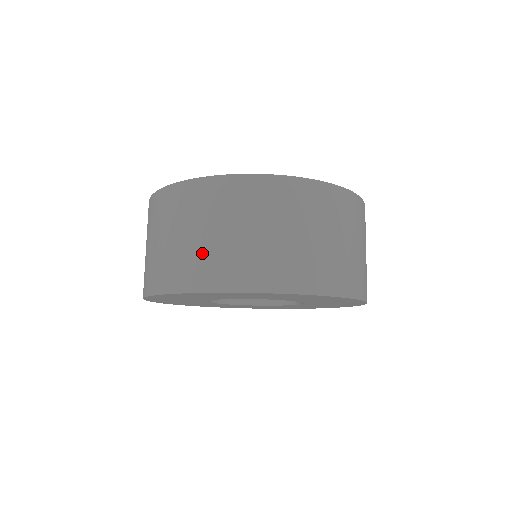
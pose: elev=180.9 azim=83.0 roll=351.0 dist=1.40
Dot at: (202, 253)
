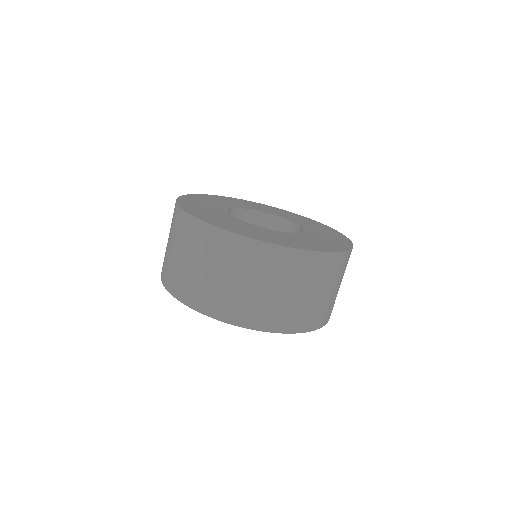
Dot at: (252, 301)
